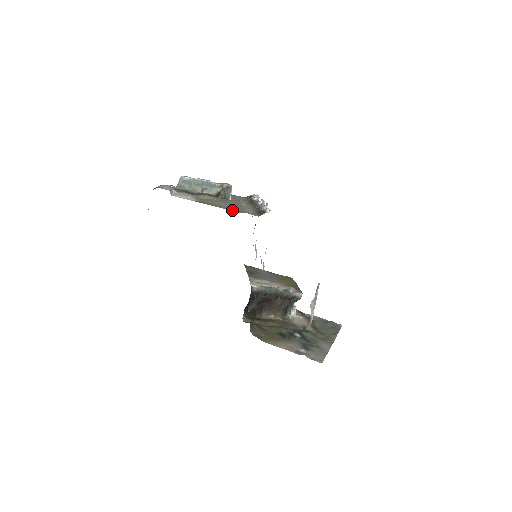
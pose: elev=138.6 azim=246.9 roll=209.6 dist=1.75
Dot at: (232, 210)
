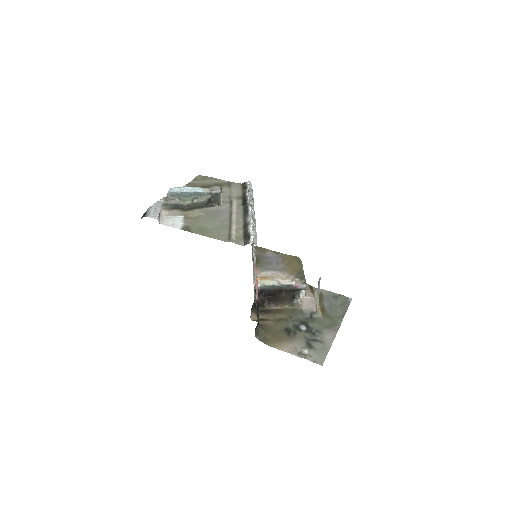
Dot at: (218, 238)
